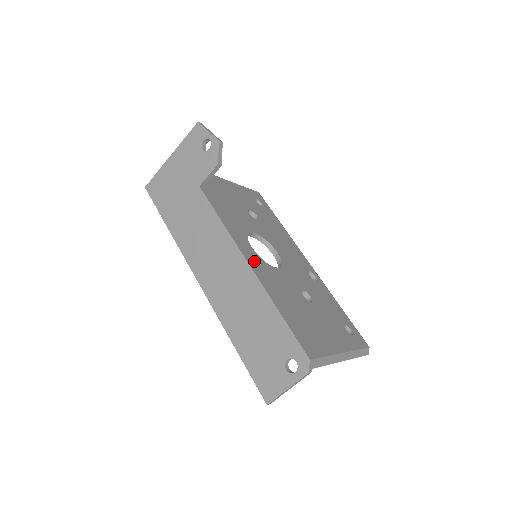
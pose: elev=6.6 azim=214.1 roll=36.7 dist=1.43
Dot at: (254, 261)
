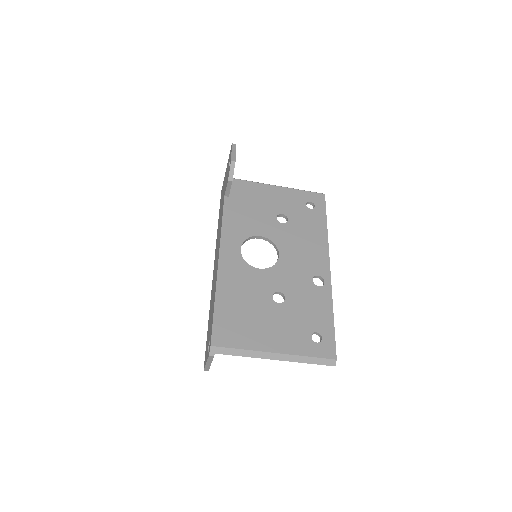
Dot at: (229, 261)
